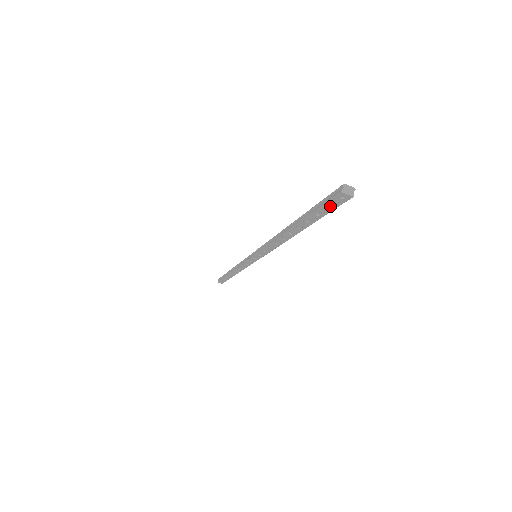
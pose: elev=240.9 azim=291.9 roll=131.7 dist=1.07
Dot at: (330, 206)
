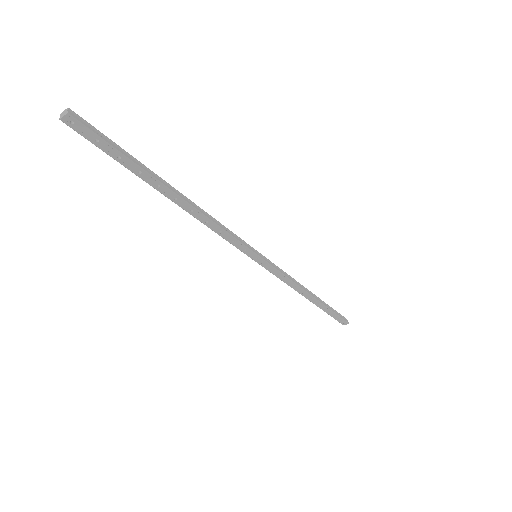
Dot at: (95, 140)
